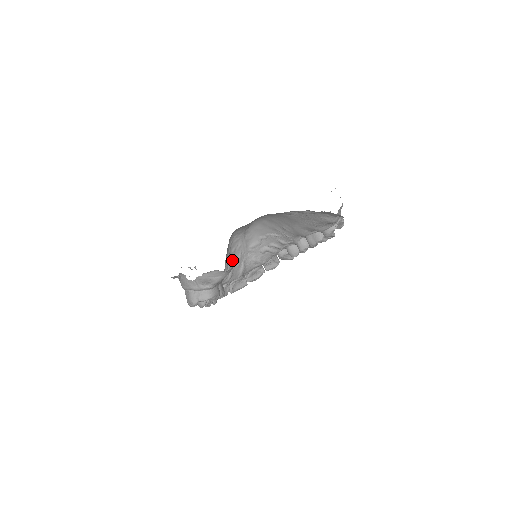
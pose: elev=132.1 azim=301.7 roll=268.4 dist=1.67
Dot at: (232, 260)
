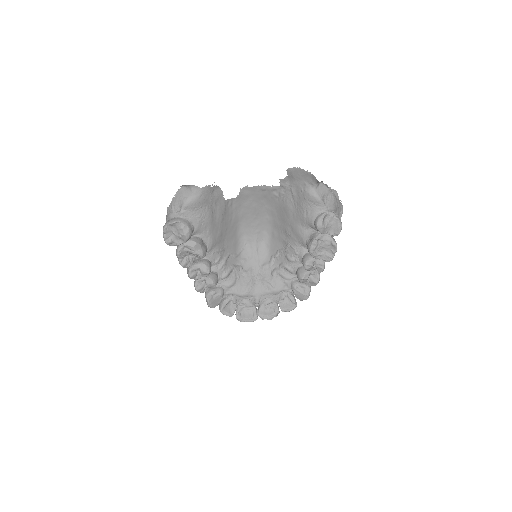
Dot at: (239, 267)
